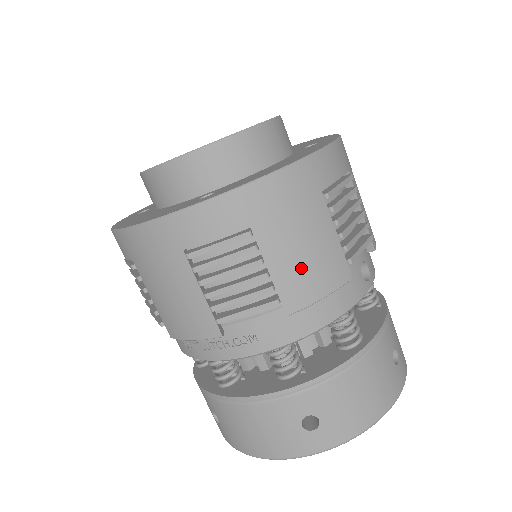
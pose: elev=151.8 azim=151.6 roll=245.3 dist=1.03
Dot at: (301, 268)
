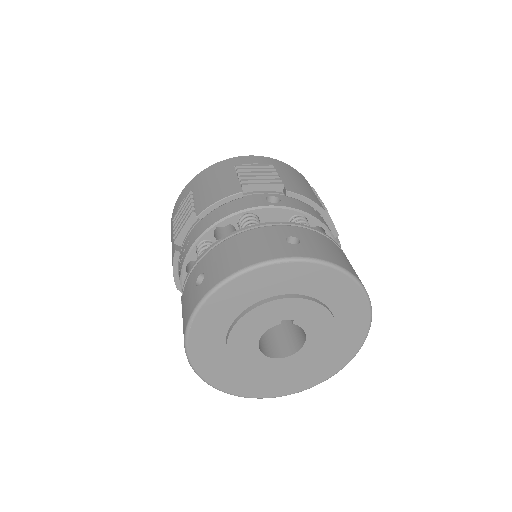
Dot at: (209, 194)
